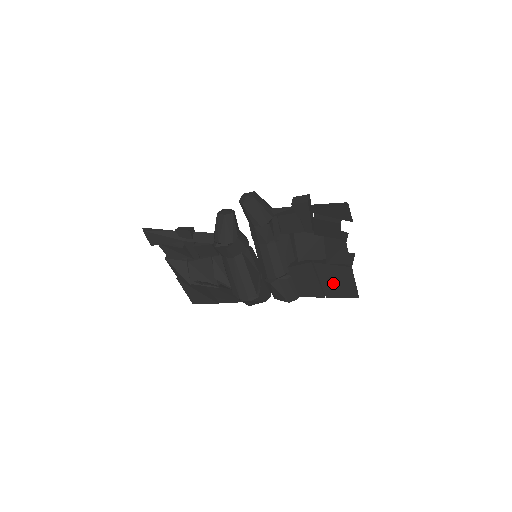
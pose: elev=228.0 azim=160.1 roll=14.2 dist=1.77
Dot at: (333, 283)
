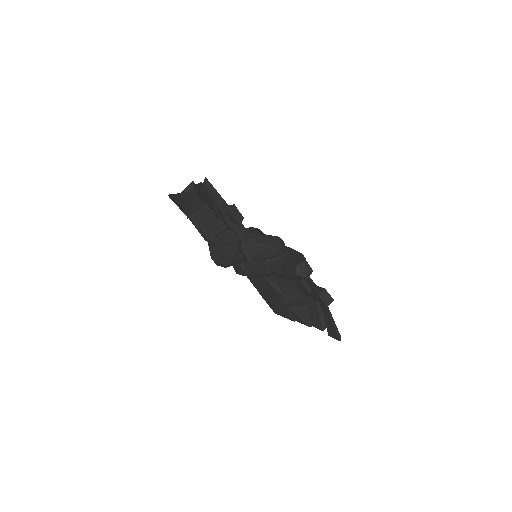
Dot at: (274, 303)
